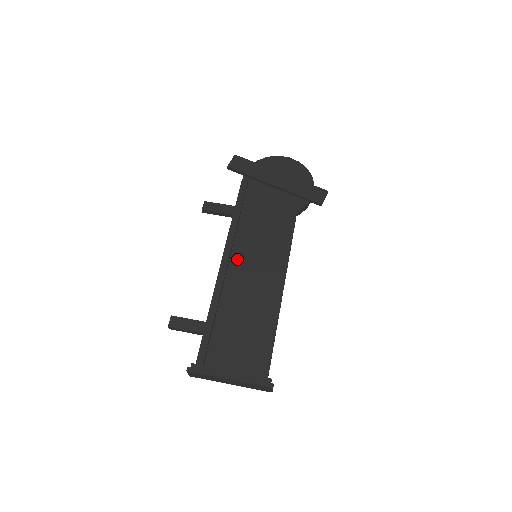
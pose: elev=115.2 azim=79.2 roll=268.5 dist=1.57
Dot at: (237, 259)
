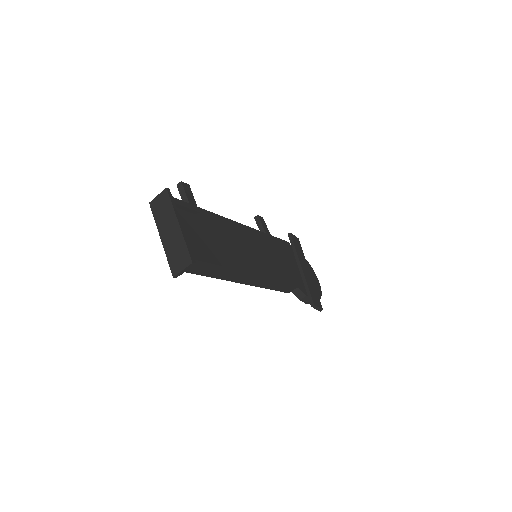
Dot at: (248, 238)
